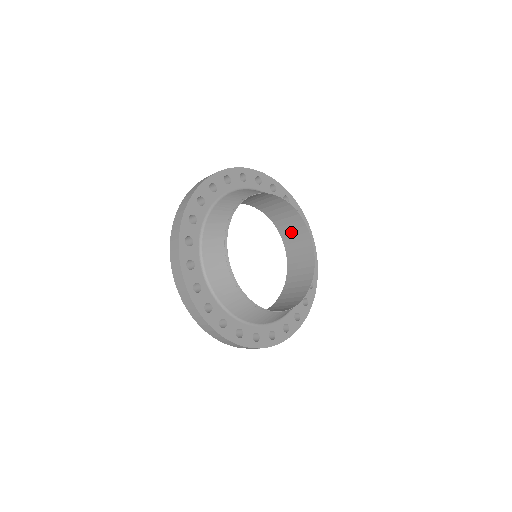
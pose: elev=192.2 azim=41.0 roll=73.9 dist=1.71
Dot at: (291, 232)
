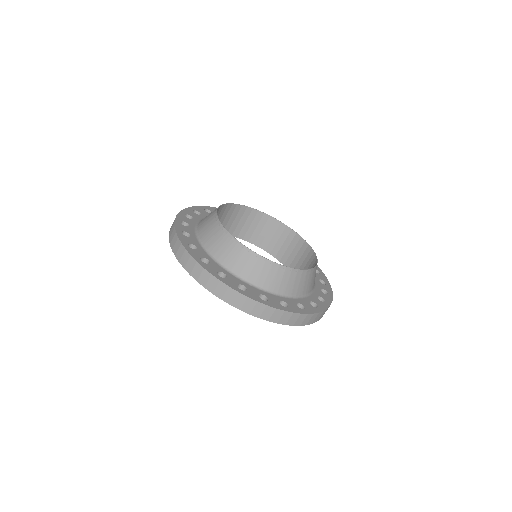
Dot at: occluded
